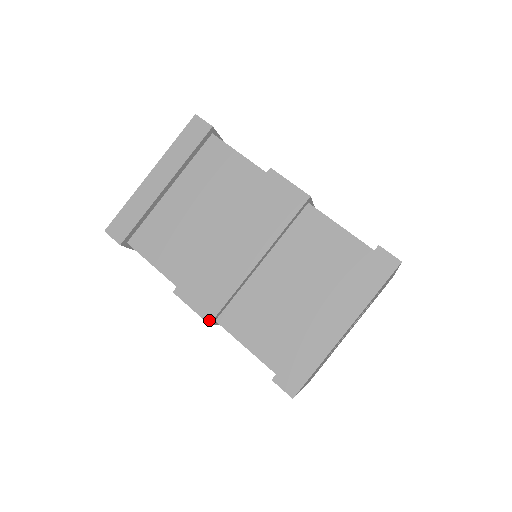
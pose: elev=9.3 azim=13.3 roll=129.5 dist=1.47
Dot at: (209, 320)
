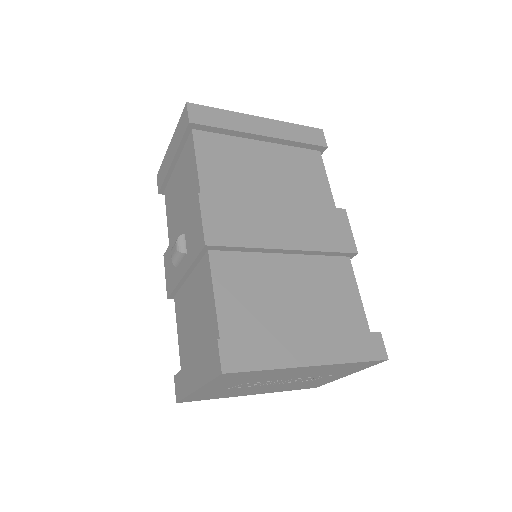
Dot at: (208, 242)
